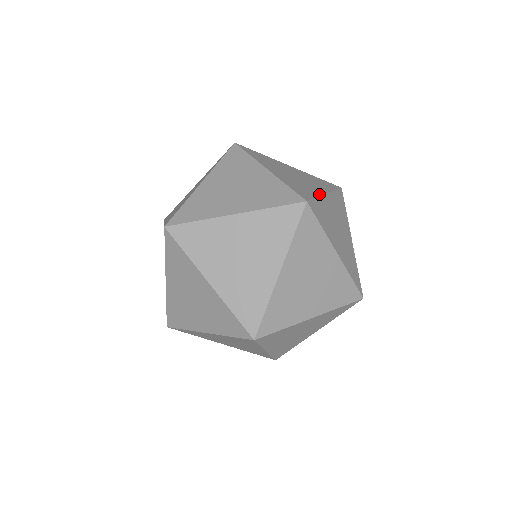
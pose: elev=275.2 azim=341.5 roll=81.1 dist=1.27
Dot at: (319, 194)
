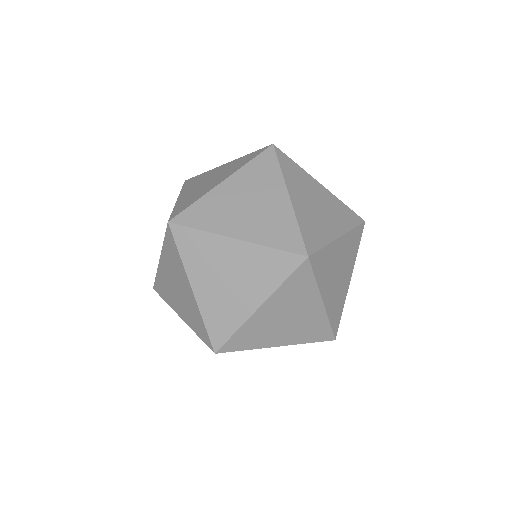
Dot at: (330, 239)
